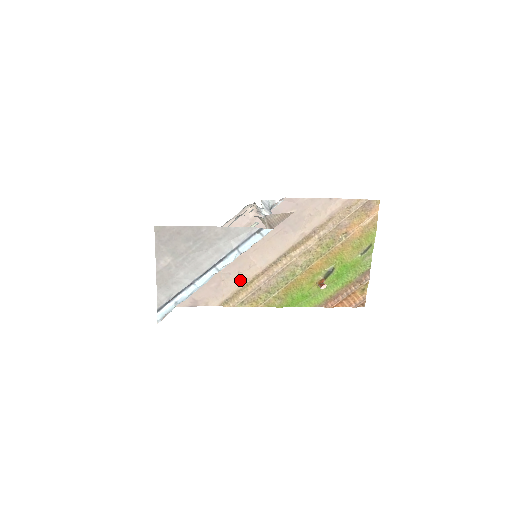
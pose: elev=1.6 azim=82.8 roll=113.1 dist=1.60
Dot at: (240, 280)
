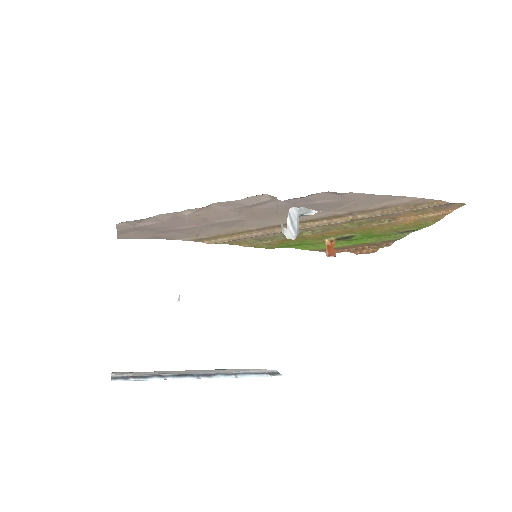
Dot at: (224, 231)
